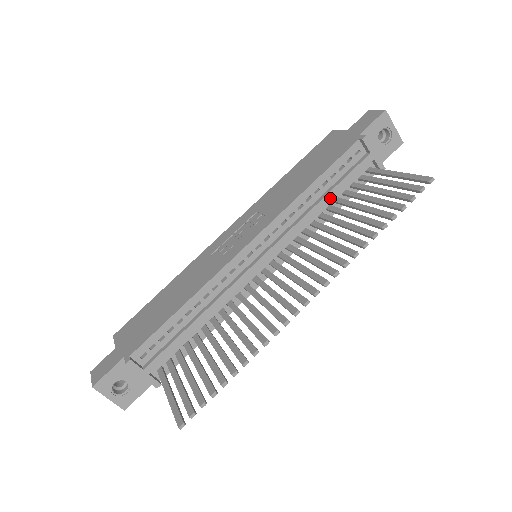
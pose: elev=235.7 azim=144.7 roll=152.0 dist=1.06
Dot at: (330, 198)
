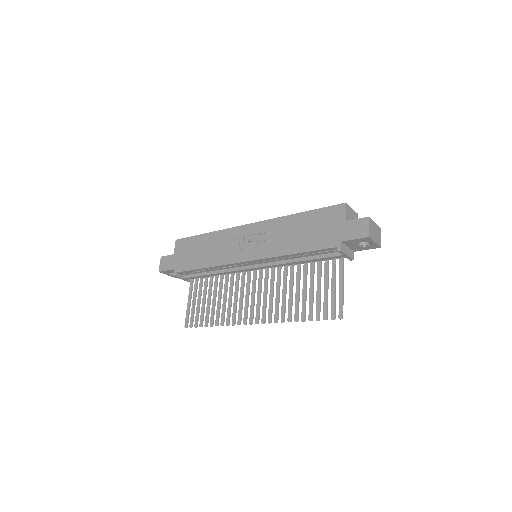
Dot at: (305, 262)
